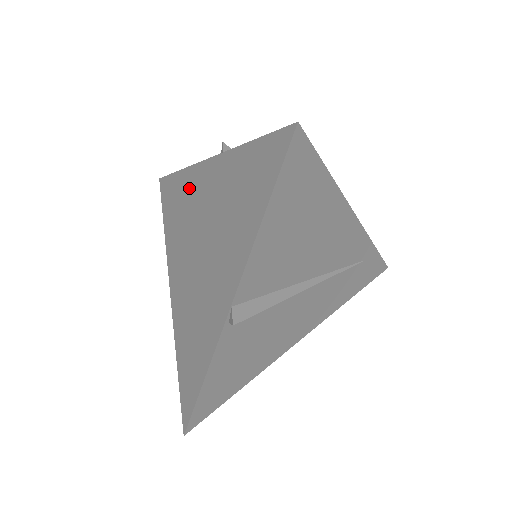
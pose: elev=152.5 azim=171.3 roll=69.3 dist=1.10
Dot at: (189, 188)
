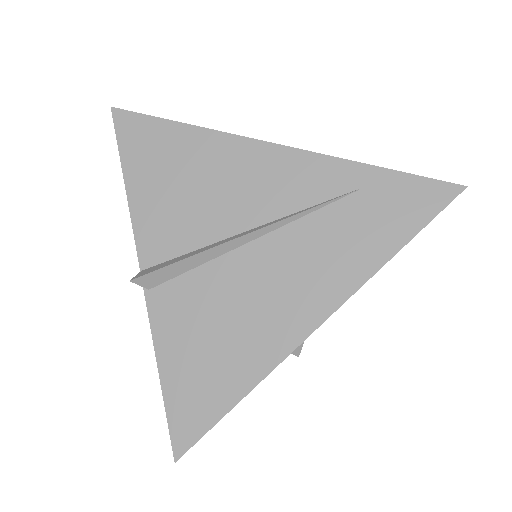
Dot at: occluded
